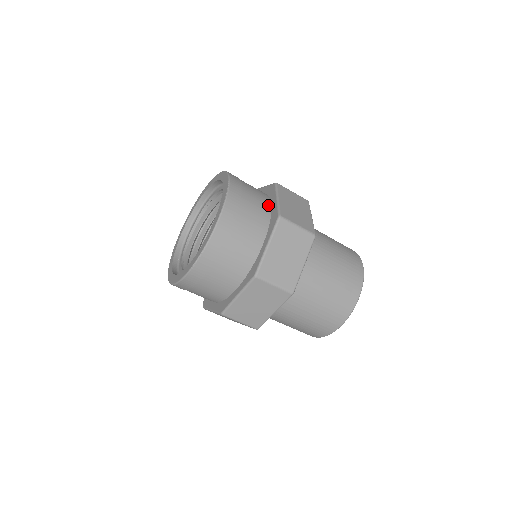
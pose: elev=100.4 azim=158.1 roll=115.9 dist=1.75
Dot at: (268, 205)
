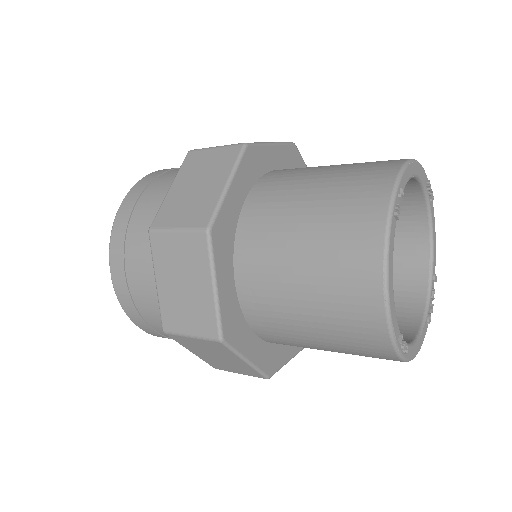
Dot at: occluded
